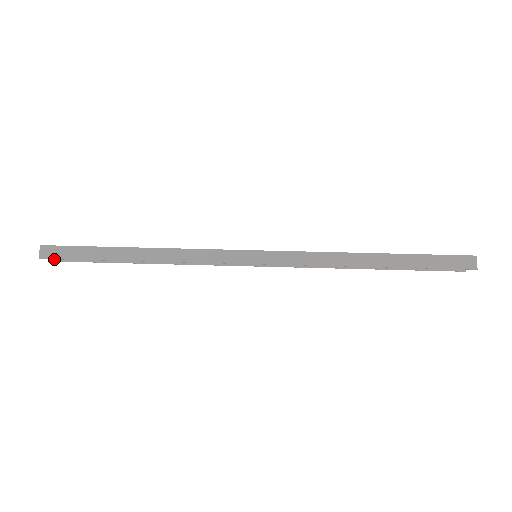
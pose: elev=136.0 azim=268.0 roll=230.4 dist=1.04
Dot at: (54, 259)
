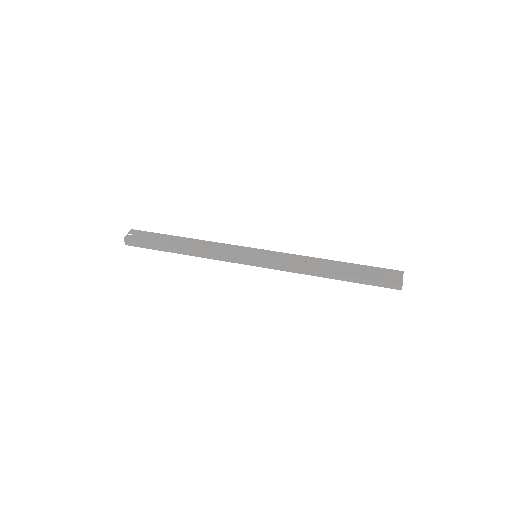
Dot at: (134, 235)
